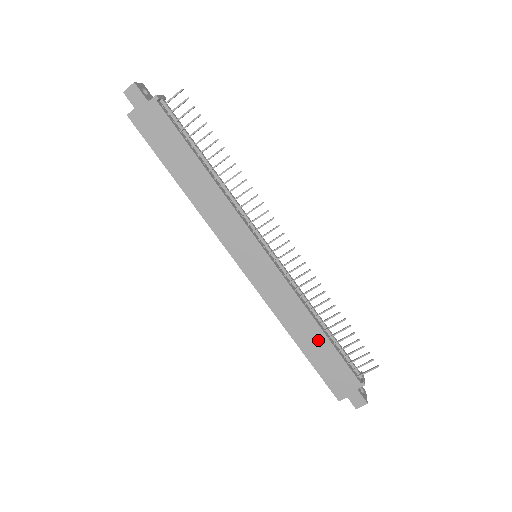
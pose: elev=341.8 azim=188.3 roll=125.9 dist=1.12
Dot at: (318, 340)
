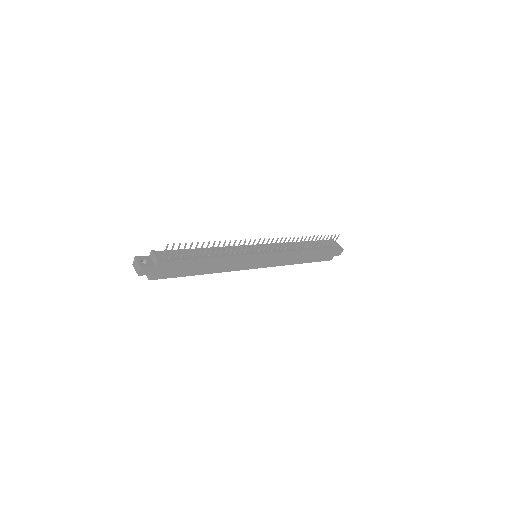
Dot at: (309, 254)
